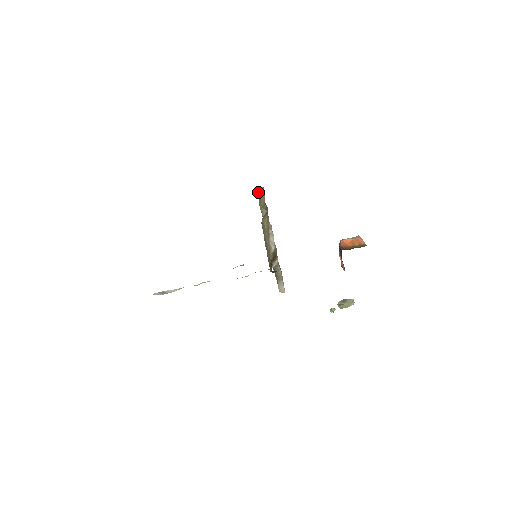
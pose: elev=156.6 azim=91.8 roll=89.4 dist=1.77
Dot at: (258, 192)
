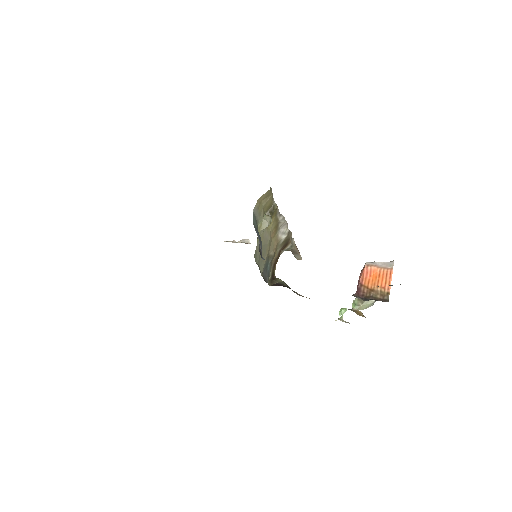
Dot at: (257, 204)
